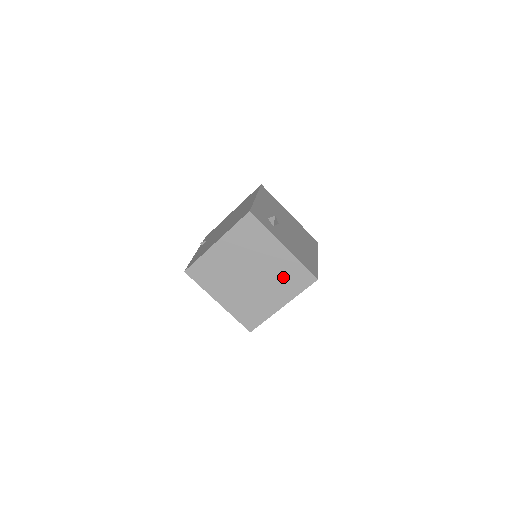
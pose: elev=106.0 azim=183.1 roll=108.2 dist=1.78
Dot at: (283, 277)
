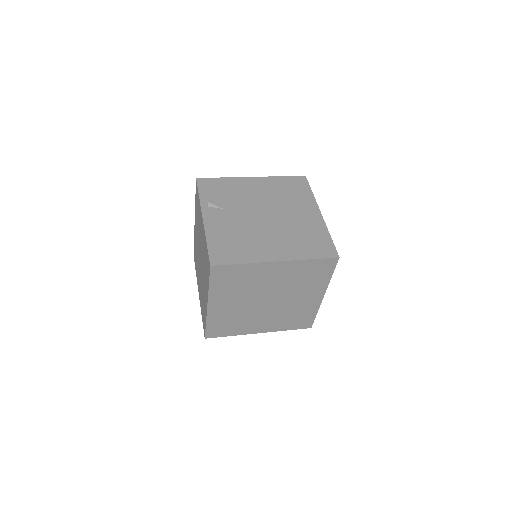
Dot at: (290, 315)
